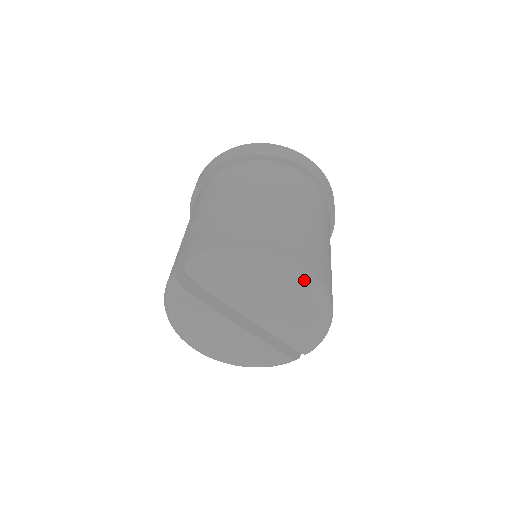
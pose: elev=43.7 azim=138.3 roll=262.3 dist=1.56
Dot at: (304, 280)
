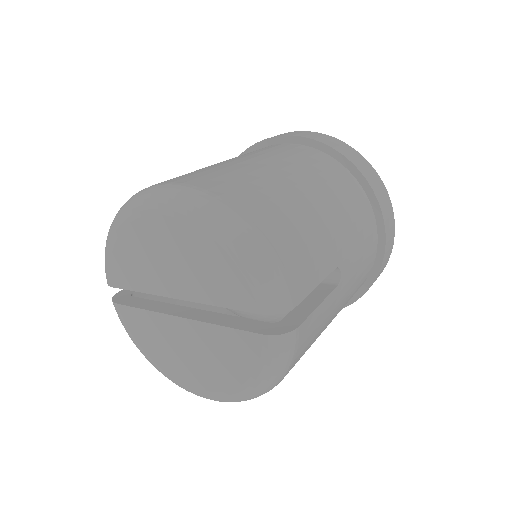
Dot at: (160, 195)
